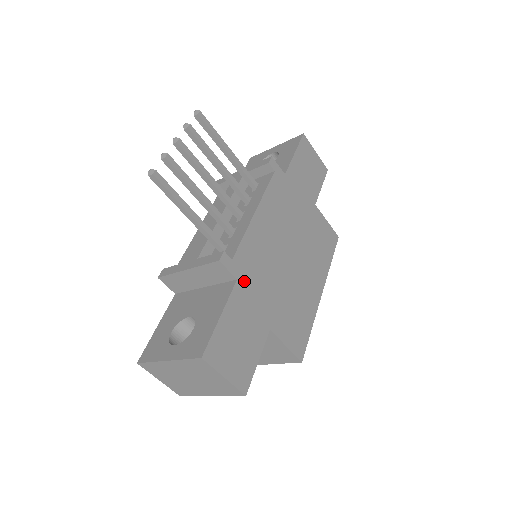
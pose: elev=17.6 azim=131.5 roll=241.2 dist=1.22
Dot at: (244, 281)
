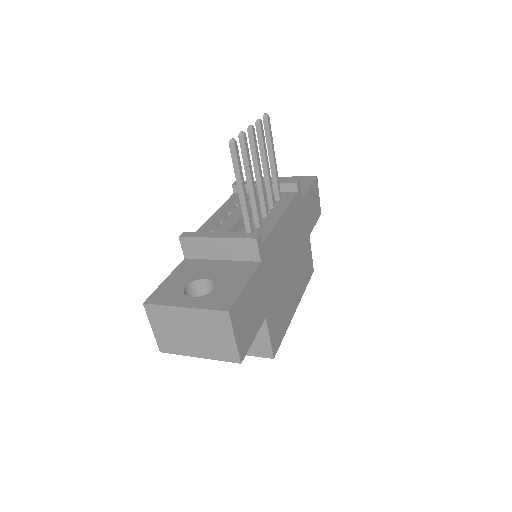
Dot at: (264, 266)
